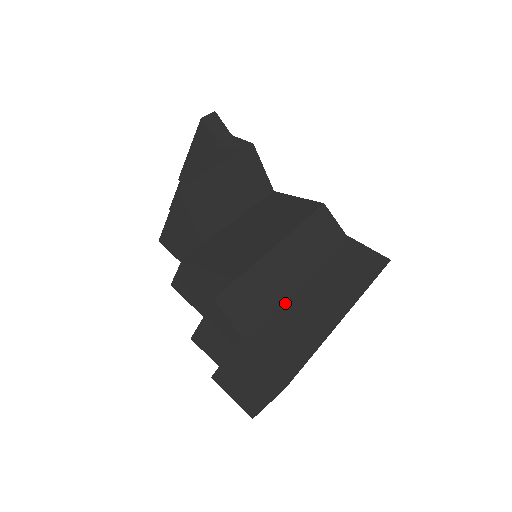
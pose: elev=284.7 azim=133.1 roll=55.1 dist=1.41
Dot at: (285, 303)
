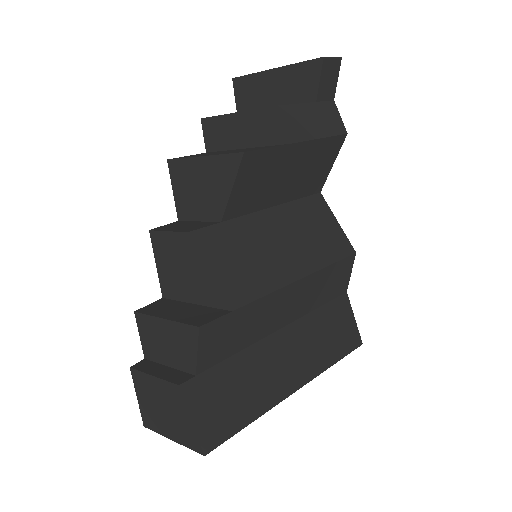
Dot at: (256, 349)
